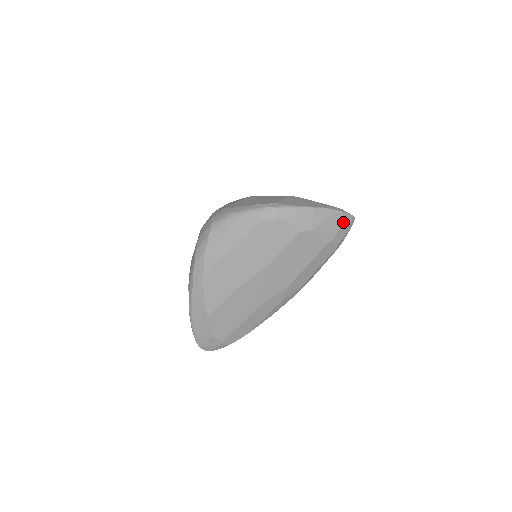
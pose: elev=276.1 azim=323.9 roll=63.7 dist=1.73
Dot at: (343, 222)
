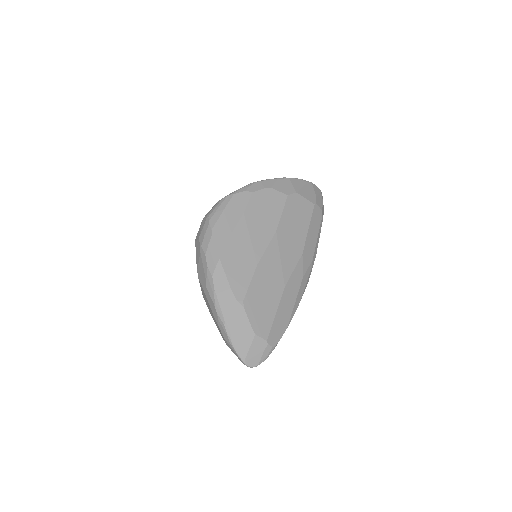
Dot at: (315, 191)
